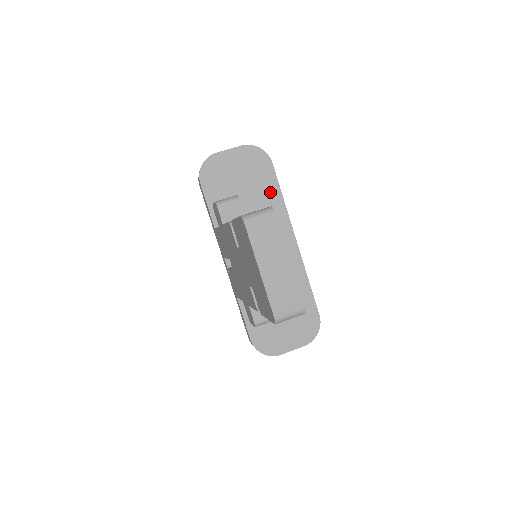
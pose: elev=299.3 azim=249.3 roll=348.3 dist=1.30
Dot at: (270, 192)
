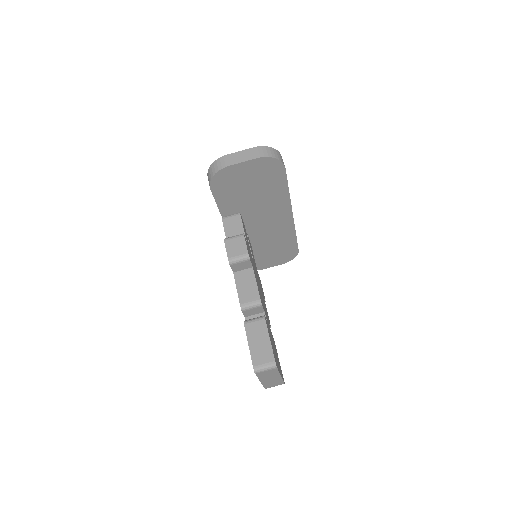
Dot at: (277, 189)
